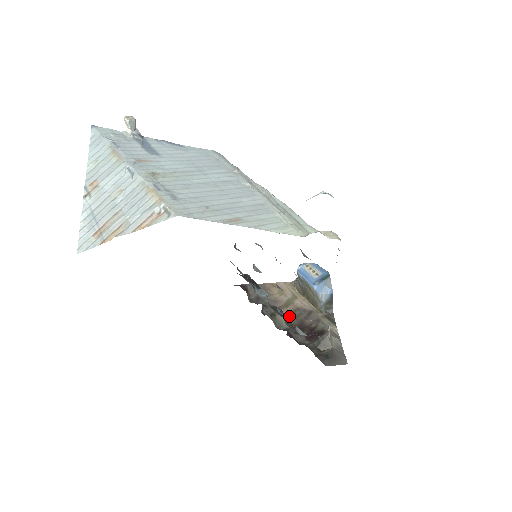
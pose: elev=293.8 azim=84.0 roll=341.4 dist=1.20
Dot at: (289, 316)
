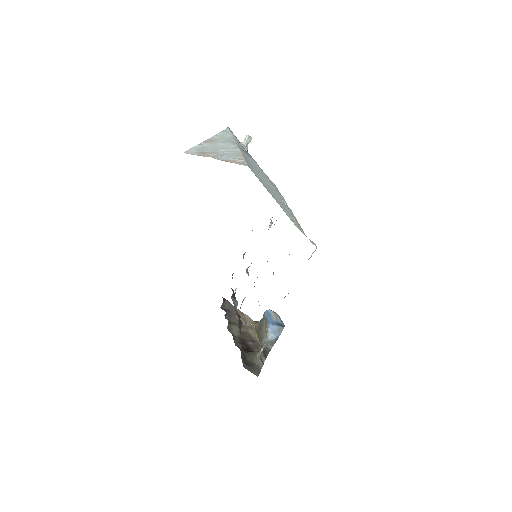
Dot at: occluded
